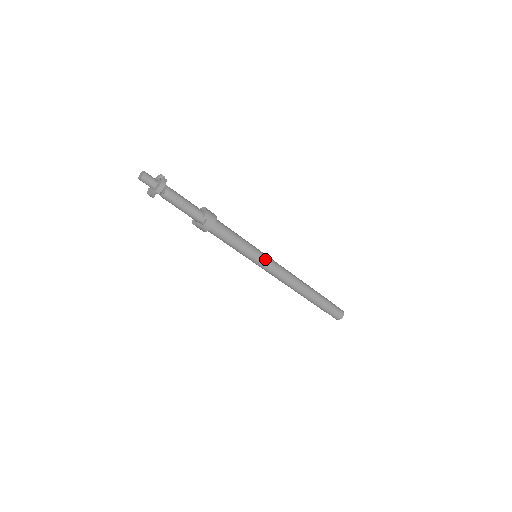
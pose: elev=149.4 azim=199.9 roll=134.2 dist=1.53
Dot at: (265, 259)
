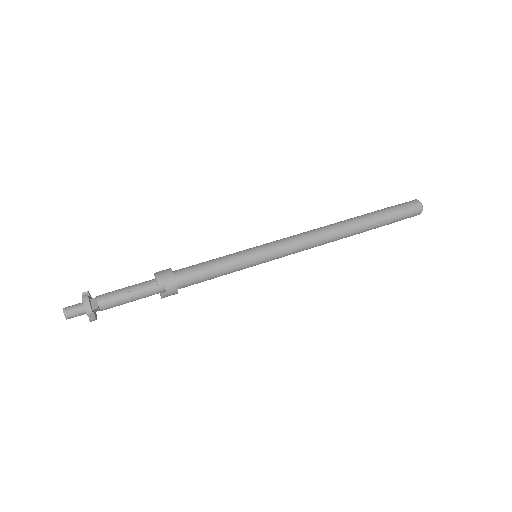
Dot at: (266, 250)
